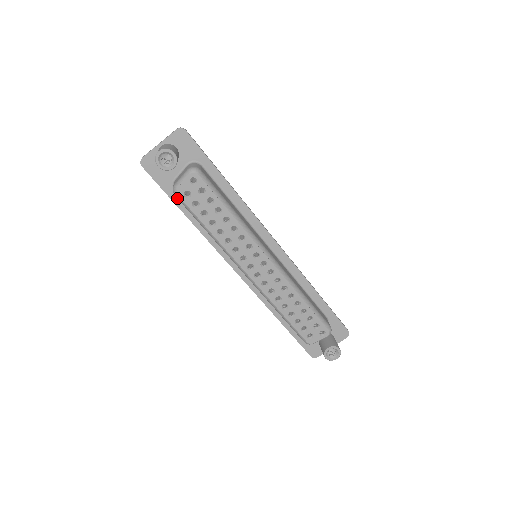
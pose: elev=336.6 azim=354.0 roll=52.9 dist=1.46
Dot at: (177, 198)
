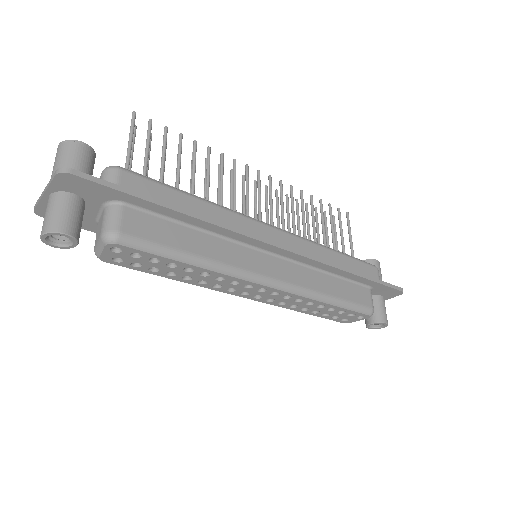
Dot at: occluded
